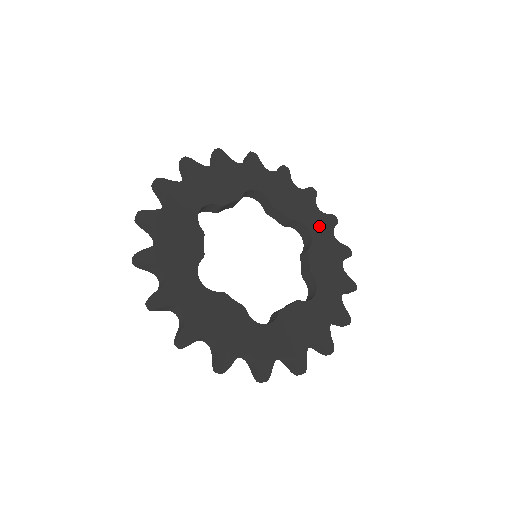
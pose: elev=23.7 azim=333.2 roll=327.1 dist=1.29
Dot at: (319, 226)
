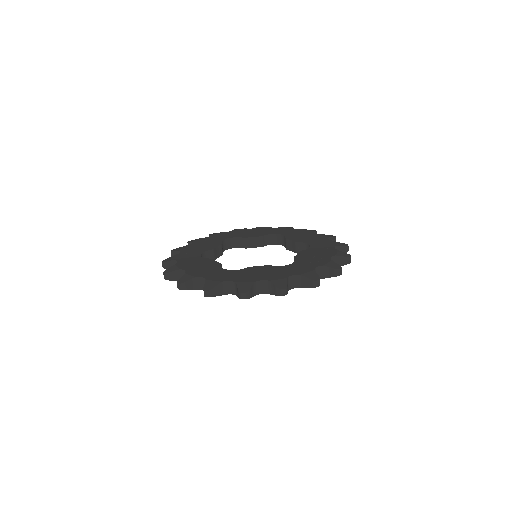
Dot at: (282, 231)
